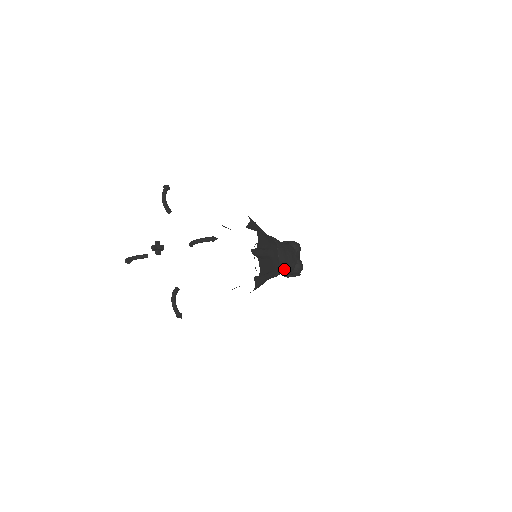
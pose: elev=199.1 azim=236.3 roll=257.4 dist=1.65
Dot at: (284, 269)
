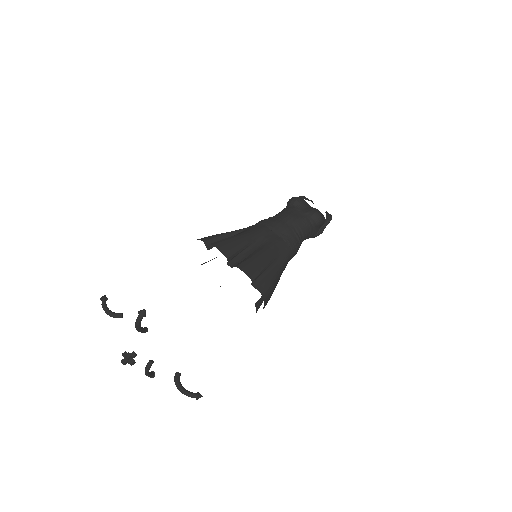
Dot at: (297, 236)
